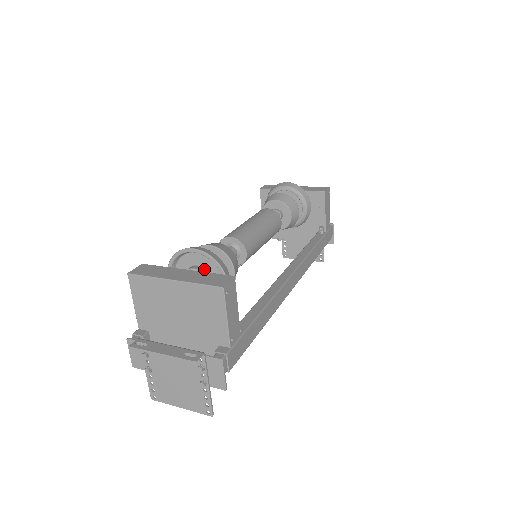
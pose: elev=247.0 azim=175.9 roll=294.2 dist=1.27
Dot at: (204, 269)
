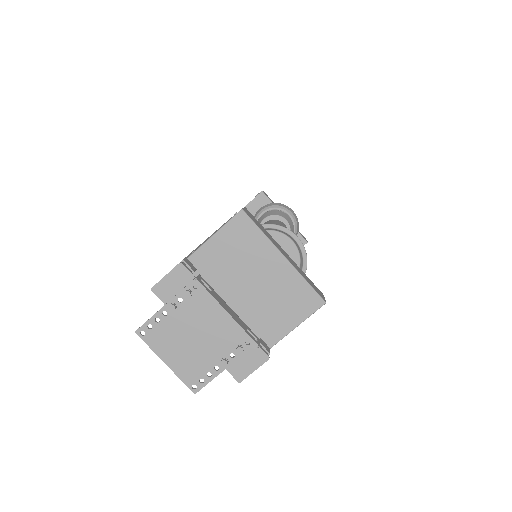
Dot at: occluded
